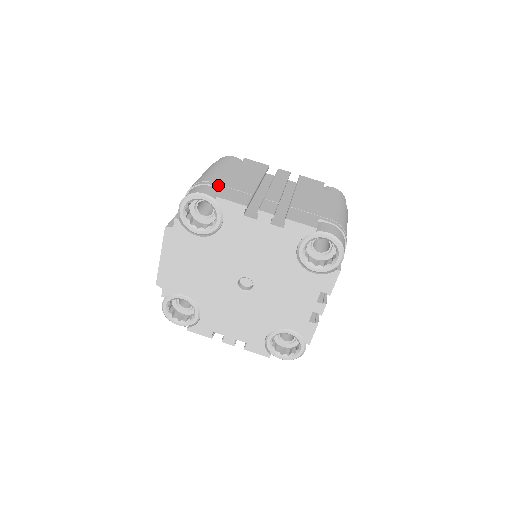
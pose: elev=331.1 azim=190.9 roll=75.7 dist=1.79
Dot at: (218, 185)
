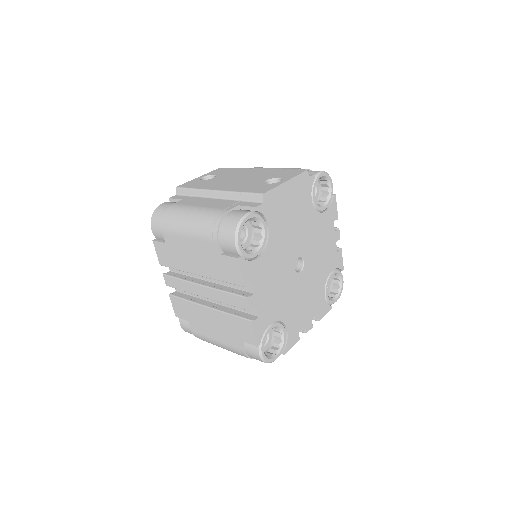
Dot at: occluded
